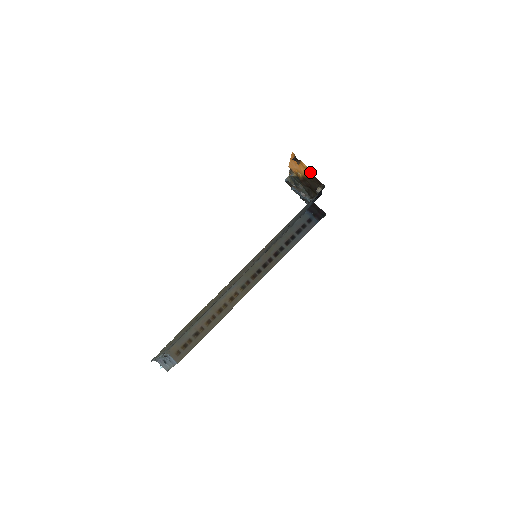
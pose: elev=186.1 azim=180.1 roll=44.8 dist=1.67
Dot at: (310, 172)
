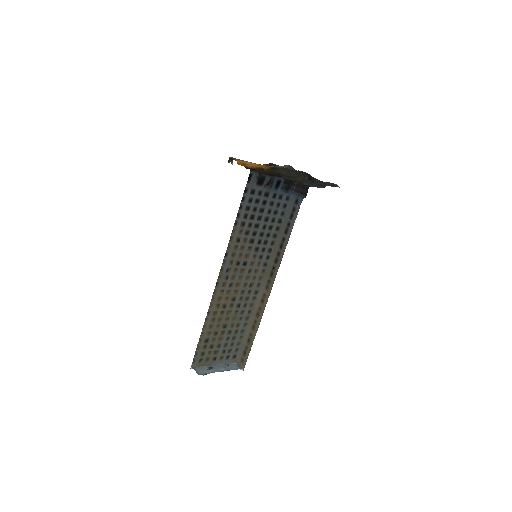
Dot at: occluded
